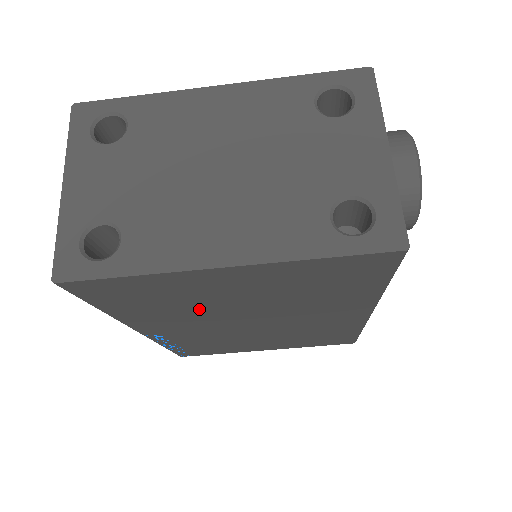
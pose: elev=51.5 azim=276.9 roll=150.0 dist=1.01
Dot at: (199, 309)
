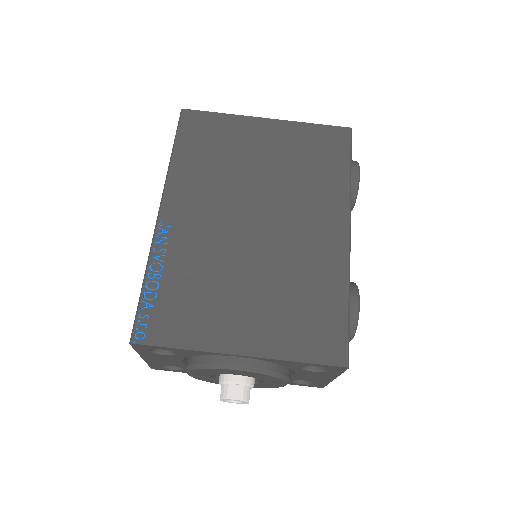
Dot at: (230, 173)
